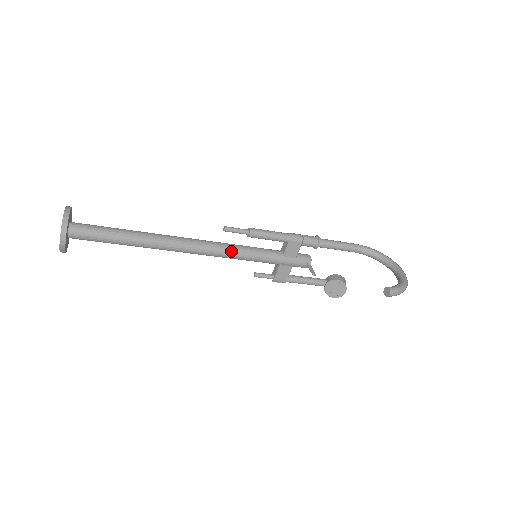
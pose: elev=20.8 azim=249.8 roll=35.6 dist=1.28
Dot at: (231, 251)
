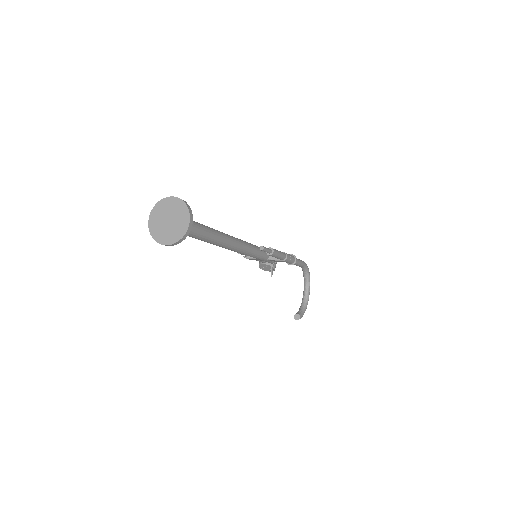
Dot at: (249, 254)
